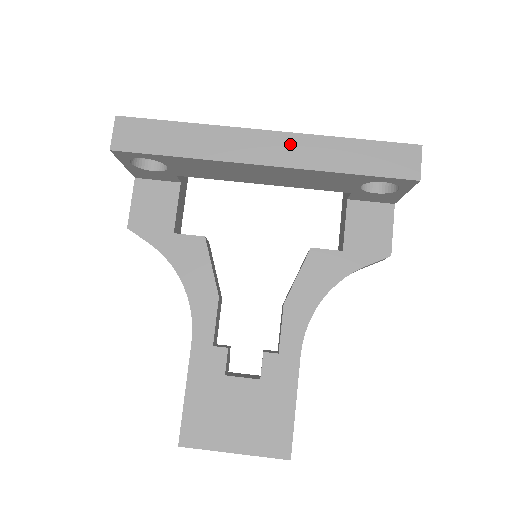
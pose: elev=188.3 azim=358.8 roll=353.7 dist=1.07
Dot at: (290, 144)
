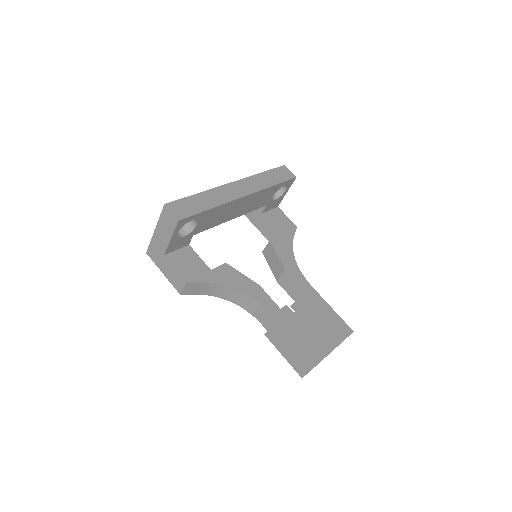
Dot at: (246, 183)
